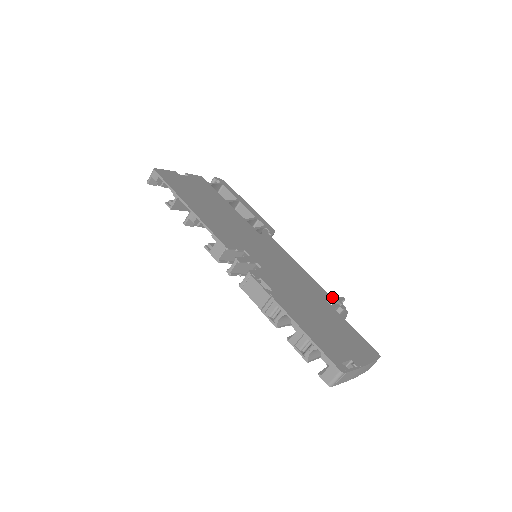
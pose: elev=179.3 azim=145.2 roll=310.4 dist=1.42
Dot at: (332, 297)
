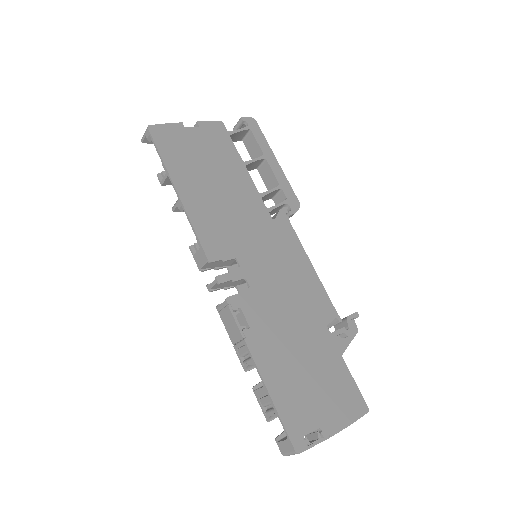
Dot at: (339, 317)
